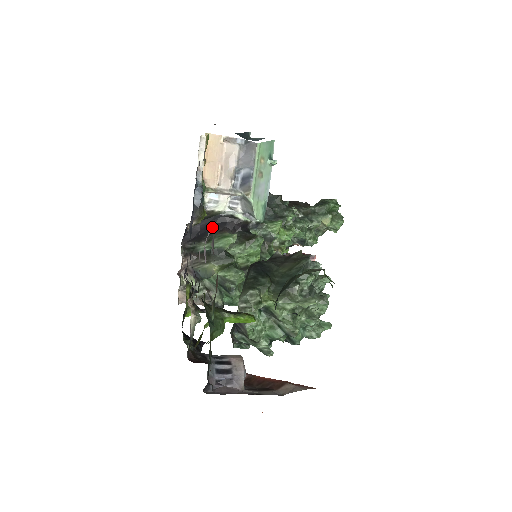
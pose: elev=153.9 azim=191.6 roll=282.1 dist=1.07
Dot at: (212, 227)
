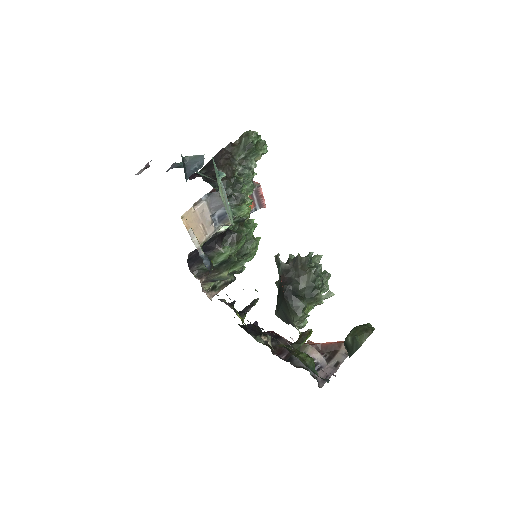
Dot at: (206, 250)
